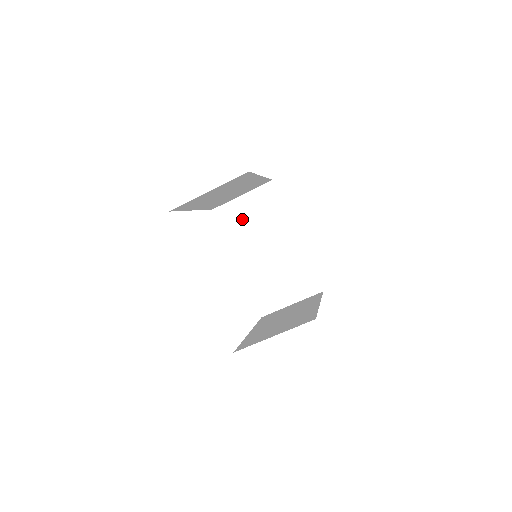
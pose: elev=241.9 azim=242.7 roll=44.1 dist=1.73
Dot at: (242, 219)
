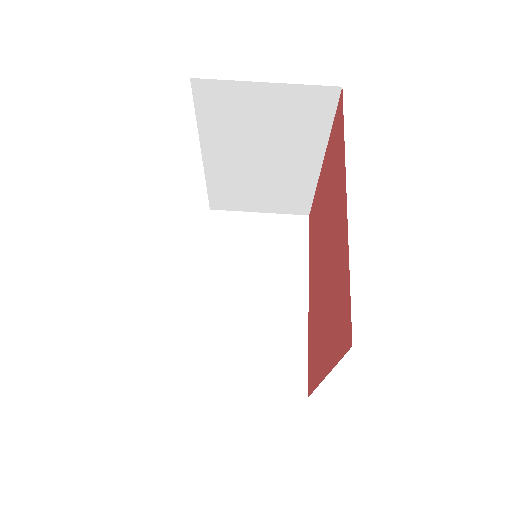
Dot at: (243, 240)
